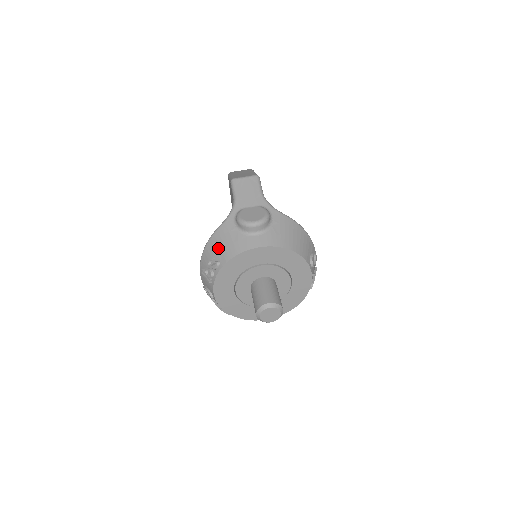
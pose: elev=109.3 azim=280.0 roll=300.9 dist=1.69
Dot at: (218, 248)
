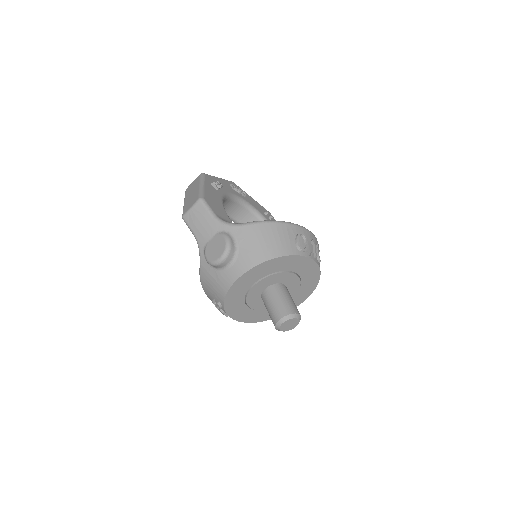
Dot at: (211, 291)
